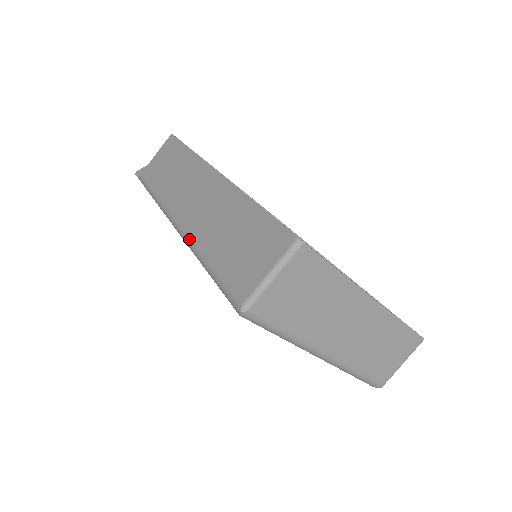
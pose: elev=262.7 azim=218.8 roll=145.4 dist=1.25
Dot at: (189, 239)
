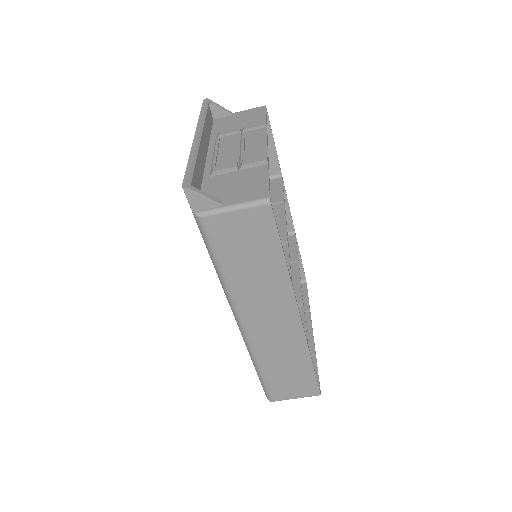
Dot at: (251, 348)
